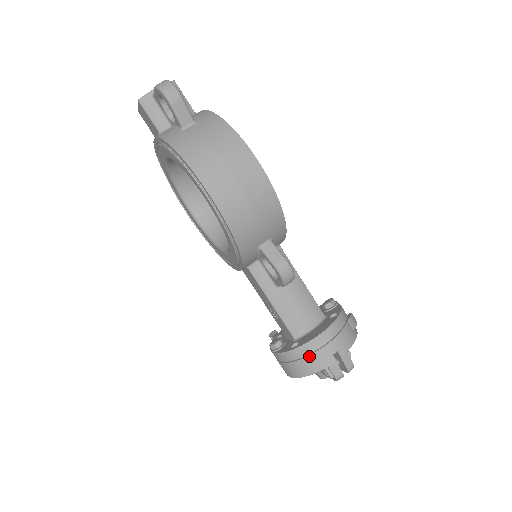
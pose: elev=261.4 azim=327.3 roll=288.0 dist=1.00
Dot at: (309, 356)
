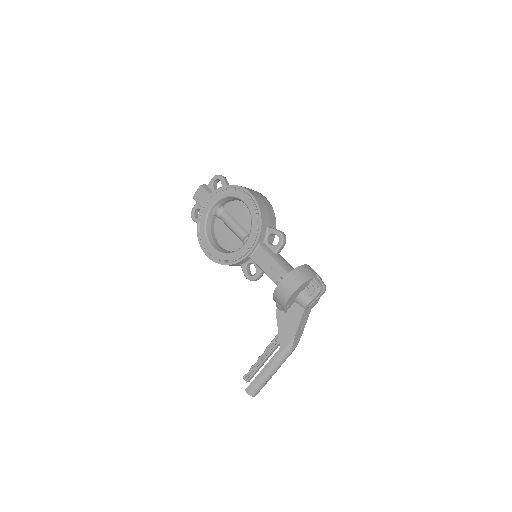
Dot at: (303, 271)
